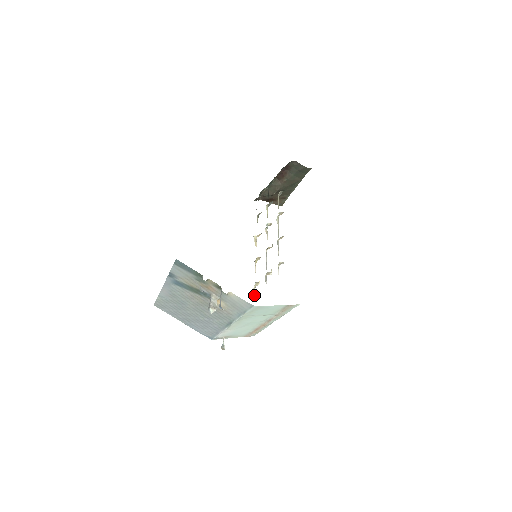
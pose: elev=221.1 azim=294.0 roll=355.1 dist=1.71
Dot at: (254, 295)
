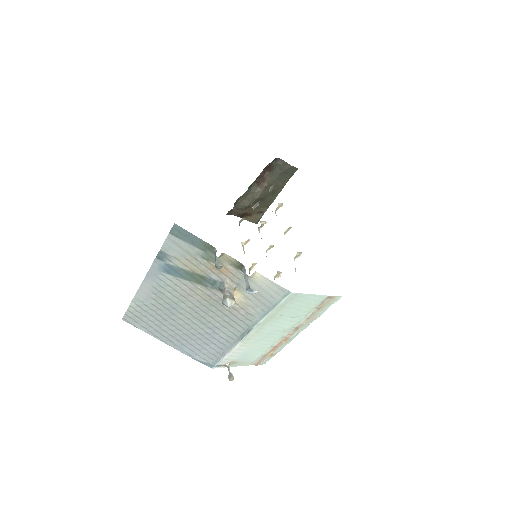
Dot at: occluded
